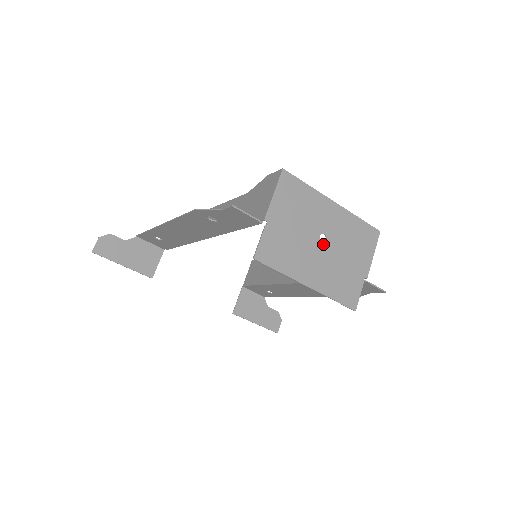
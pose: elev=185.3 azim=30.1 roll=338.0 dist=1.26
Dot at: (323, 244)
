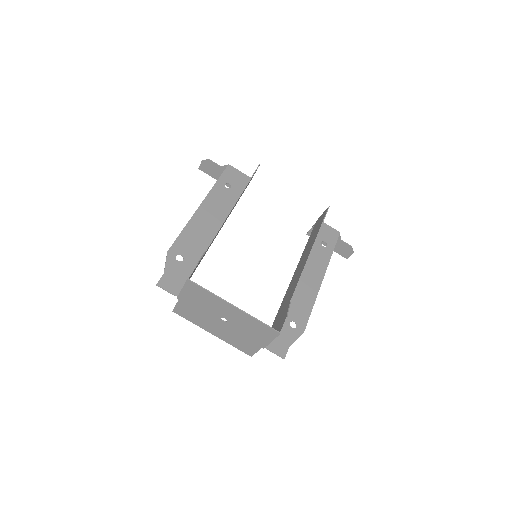
Dot at: (224, 322)
